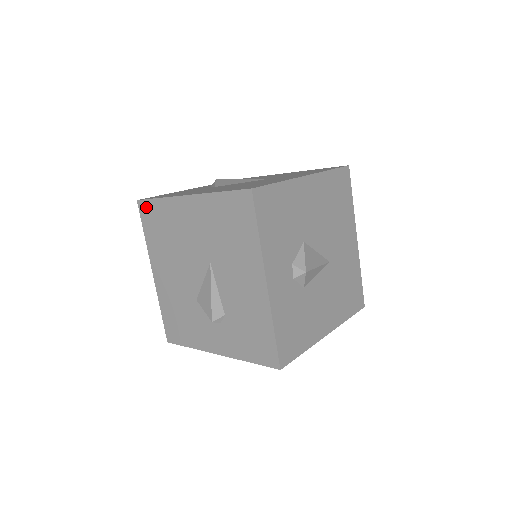
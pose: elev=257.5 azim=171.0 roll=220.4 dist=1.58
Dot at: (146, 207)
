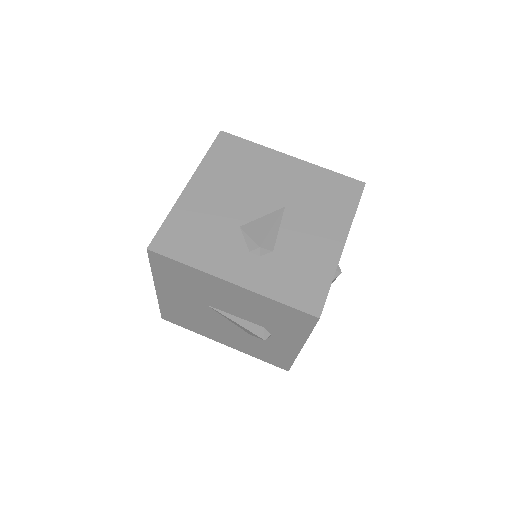
Dot at: (230, 139)
